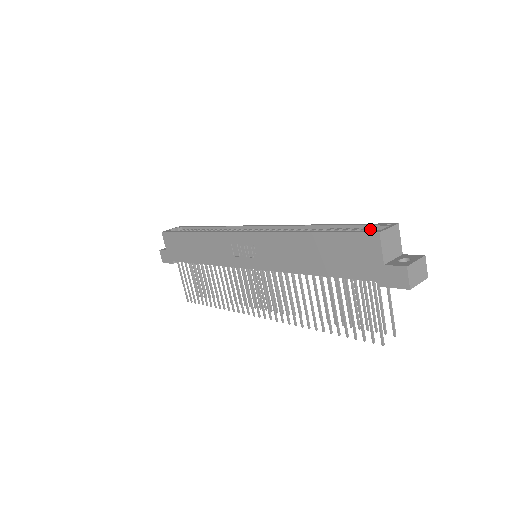
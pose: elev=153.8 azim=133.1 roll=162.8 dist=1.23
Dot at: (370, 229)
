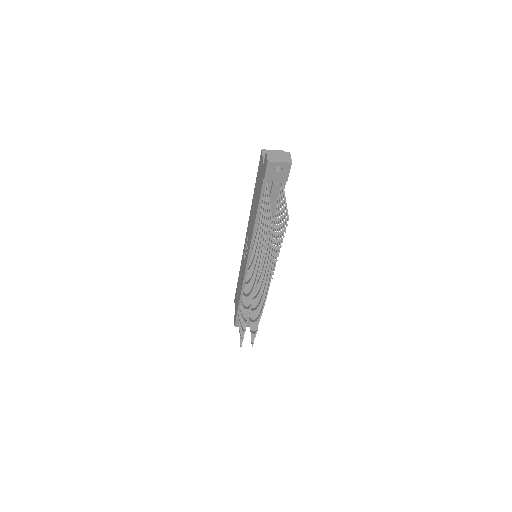
Dot at: occluded
